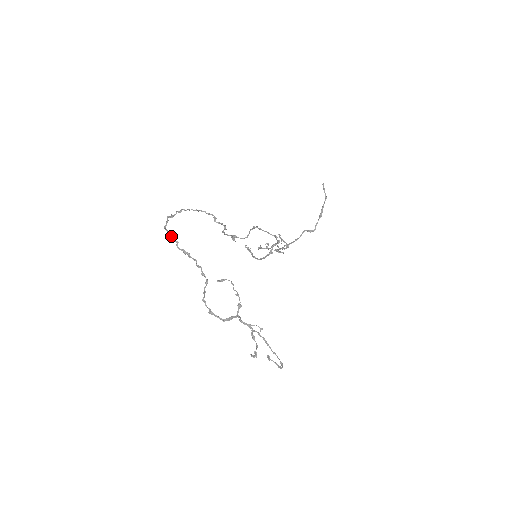
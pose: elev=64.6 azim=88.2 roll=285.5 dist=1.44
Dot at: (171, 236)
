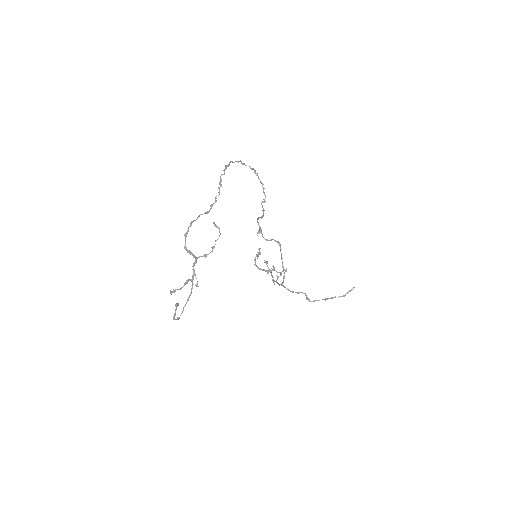
Dot at: occluded
